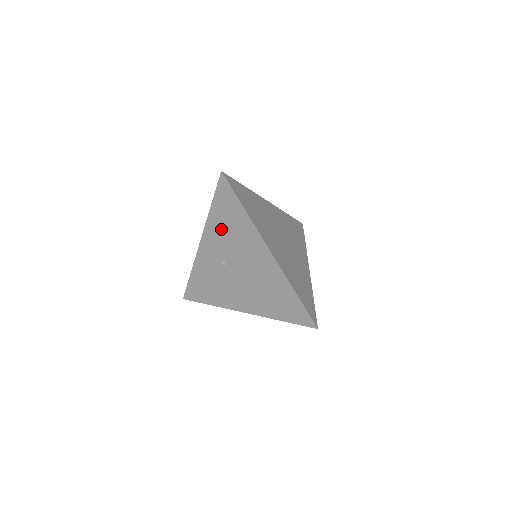
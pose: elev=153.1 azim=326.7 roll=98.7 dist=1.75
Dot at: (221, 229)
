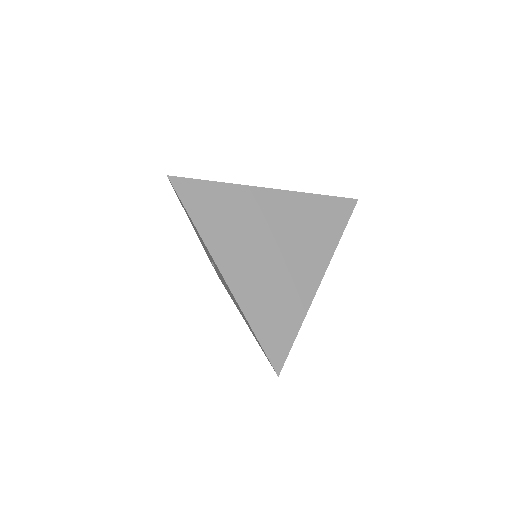
Dot at: occluded
